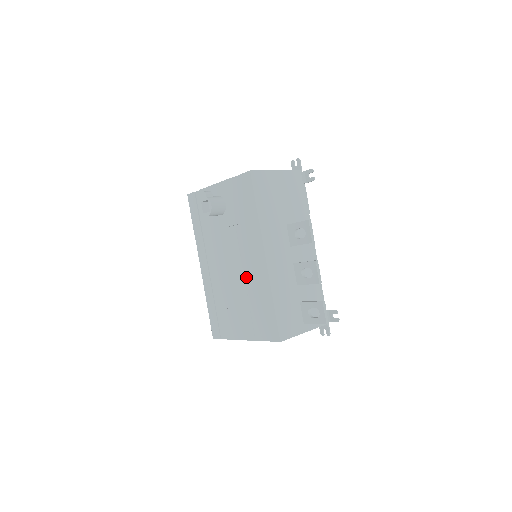
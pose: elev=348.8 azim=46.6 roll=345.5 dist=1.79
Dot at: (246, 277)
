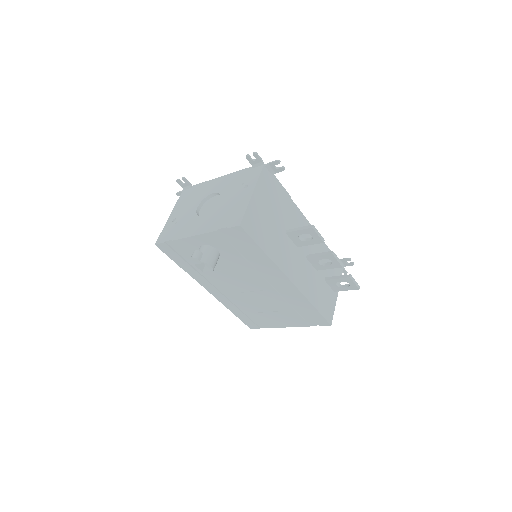
Dot at: (272, 294)
